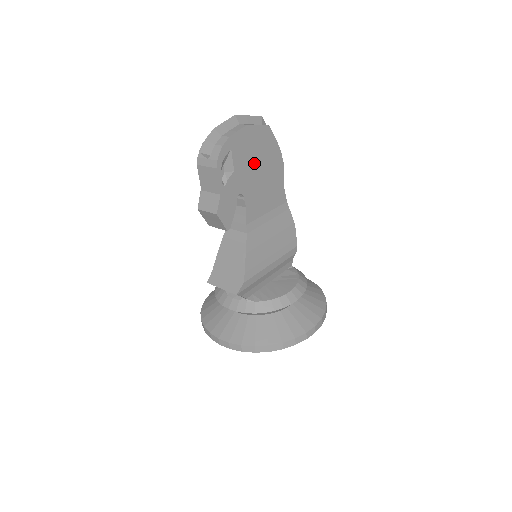
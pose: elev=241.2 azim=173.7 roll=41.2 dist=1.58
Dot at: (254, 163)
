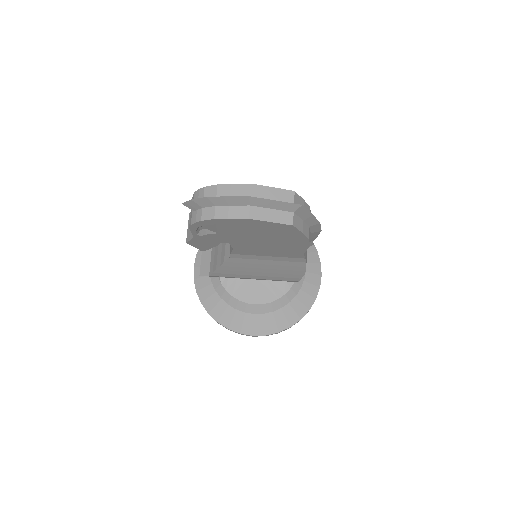
Dot at: (255, 235)
